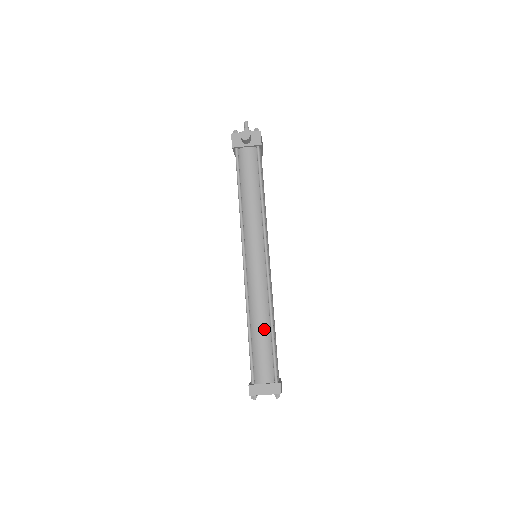
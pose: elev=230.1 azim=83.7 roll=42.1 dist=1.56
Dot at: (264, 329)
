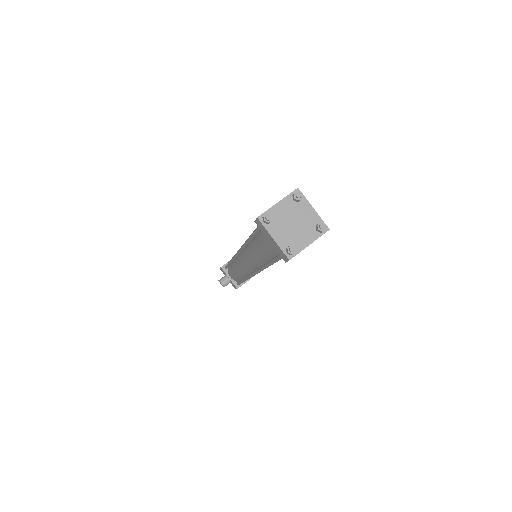
Dot at: occluded
